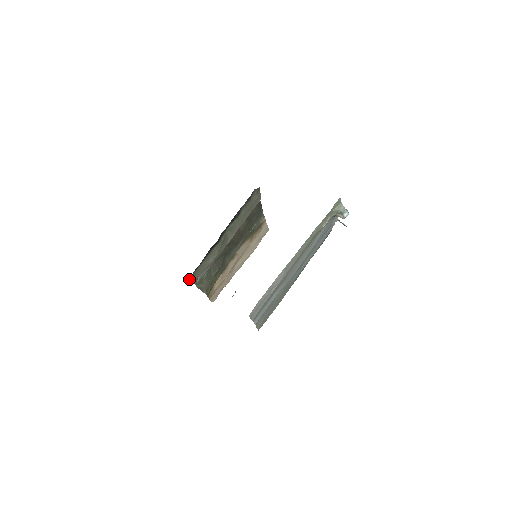
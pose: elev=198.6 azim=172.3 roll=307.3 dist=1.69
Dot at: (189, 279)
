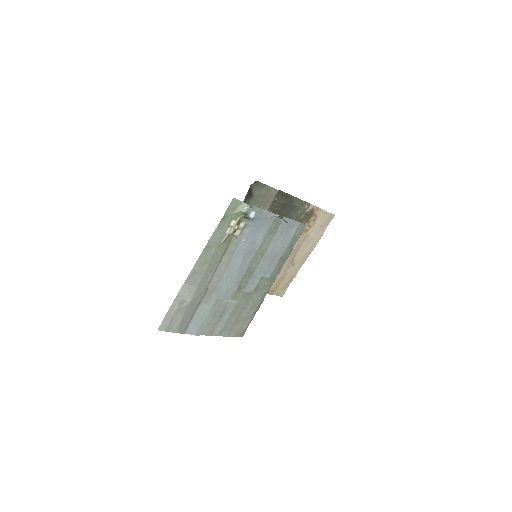
Dot at: occluded
